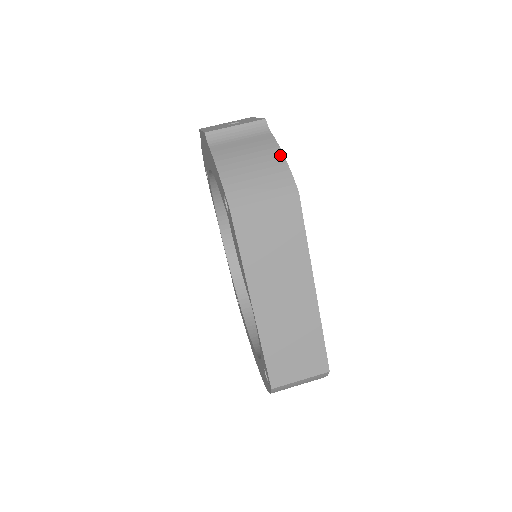
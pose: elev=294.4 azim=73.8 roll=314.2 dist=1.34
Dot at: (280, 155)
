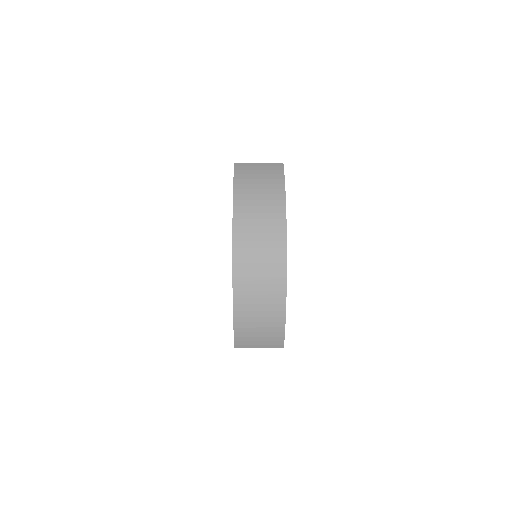
Dot at: occluded
